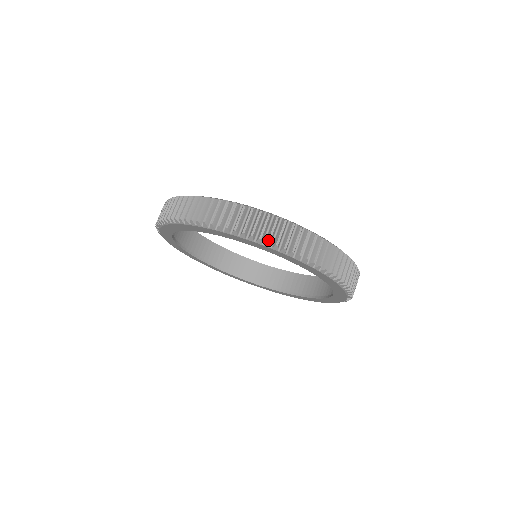
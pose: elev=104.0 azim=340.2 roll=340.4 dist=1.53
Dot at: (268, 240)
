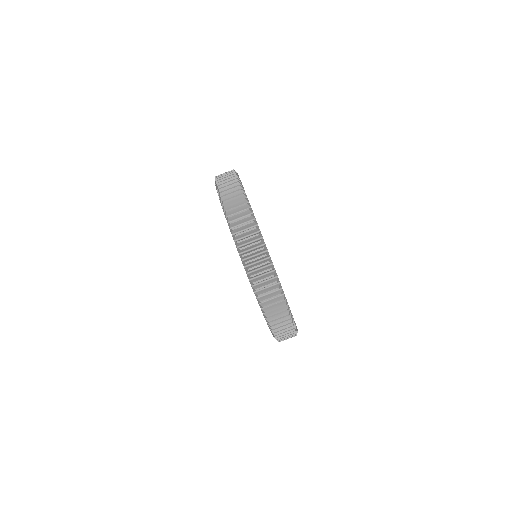
Dot at: (243, 255)
